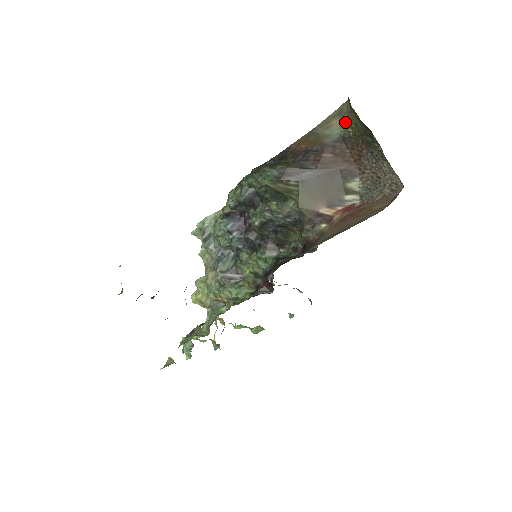
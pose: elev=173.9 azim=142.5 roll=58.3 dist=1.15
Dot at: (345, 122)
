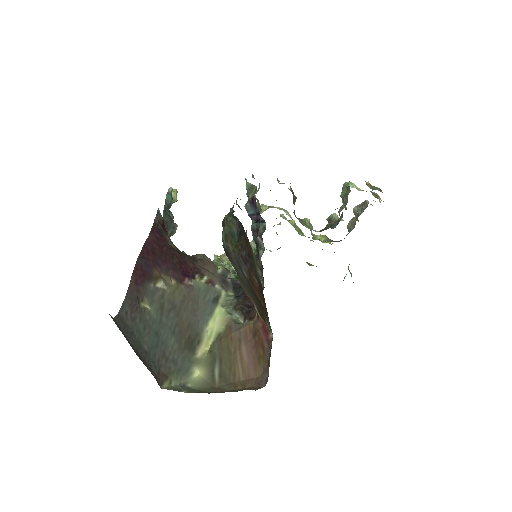
Dot at: occluded
